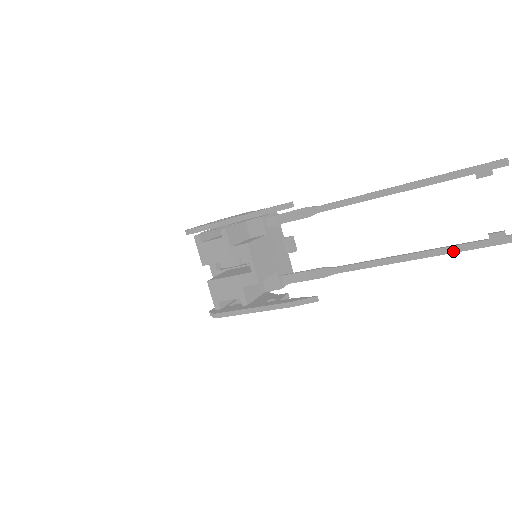
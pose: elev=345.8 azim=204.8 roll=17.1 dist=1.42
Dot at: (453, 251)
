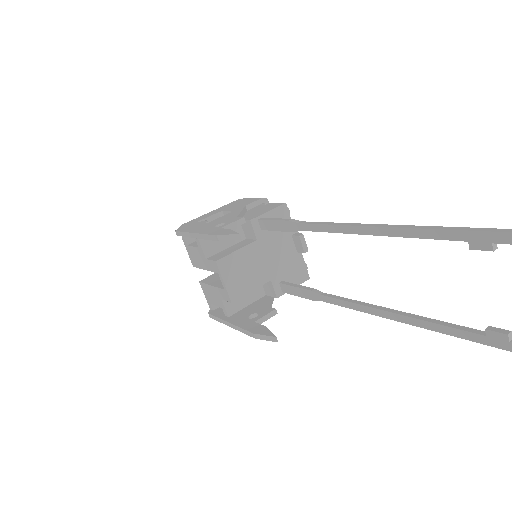
Dot at: (440, 330)
